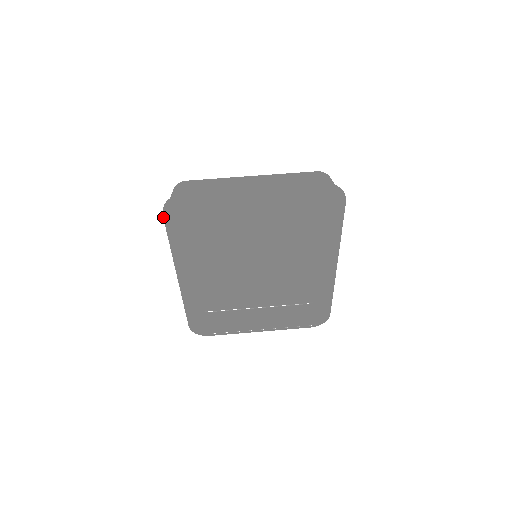
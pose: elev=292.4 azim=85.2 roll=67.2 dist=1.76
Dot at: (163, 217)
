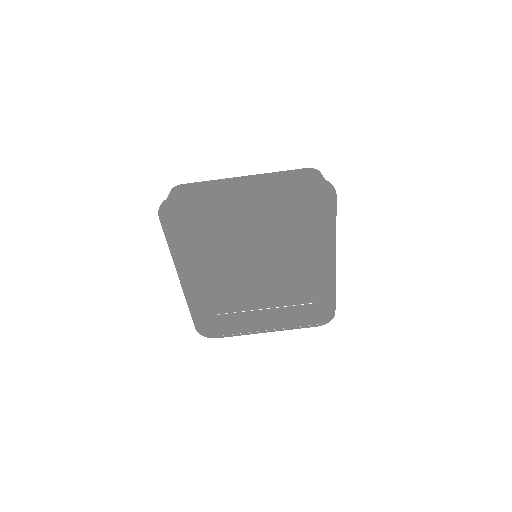
Dot at: occluded
